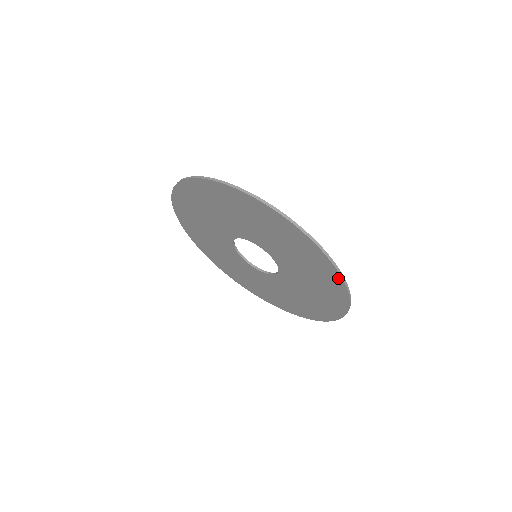
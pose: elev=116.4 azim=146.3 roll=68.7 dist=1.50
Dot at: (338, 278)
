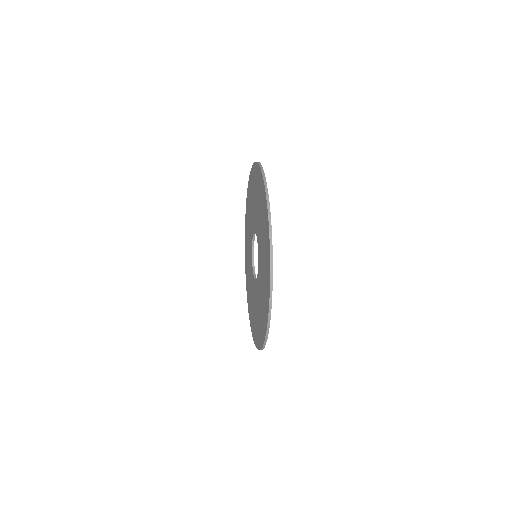
Dot at: (255, 166)
